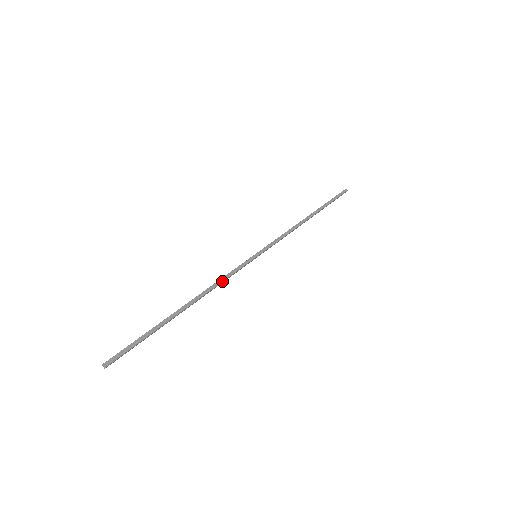
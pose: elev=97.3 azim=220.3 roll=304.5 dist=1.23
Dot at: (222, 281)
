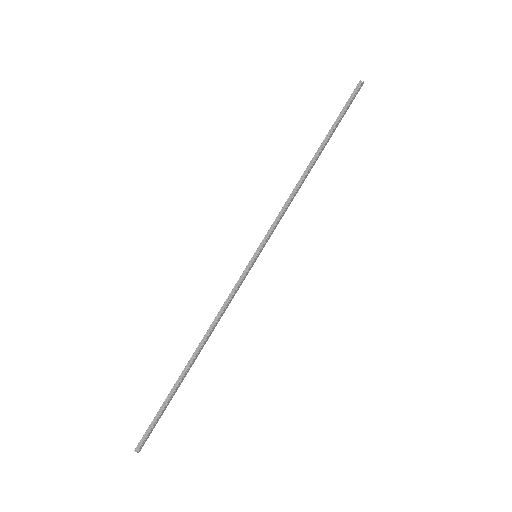
Dot at: (223, 309)
